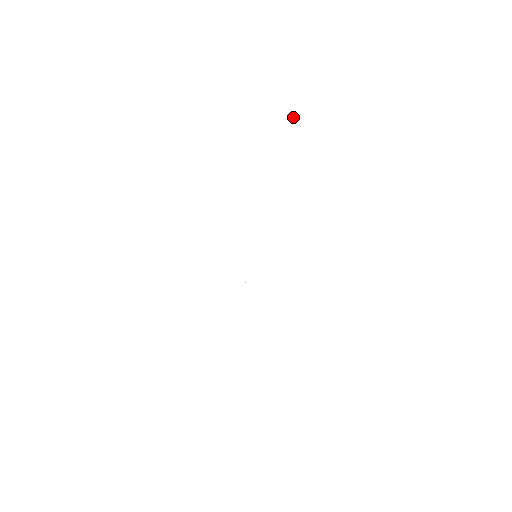
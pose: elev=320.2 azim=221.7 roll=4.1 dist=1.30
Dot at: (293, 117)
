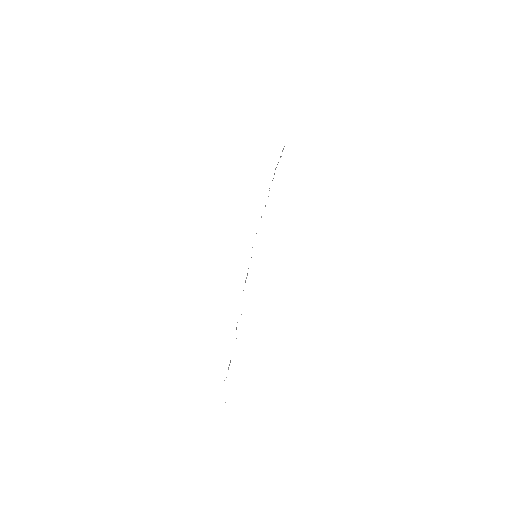
Dot at: (280, 157)
